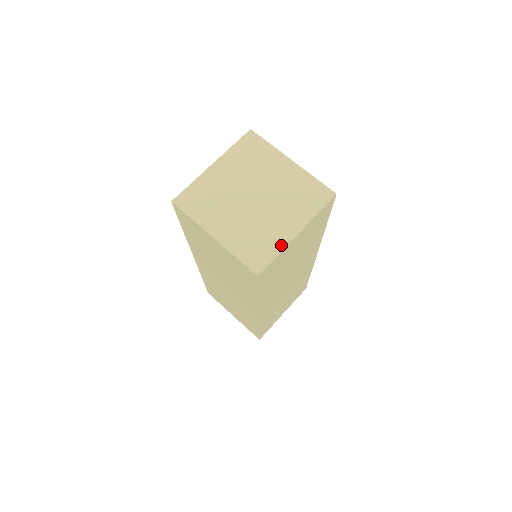
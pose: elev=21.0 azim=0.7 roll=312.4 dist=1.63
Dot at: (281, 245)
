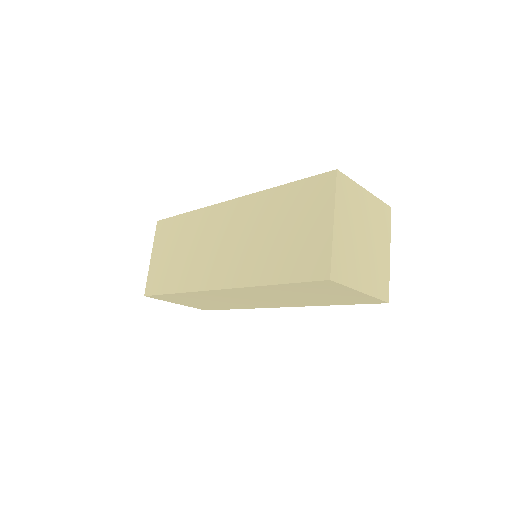
Dot at: (388, 270)
